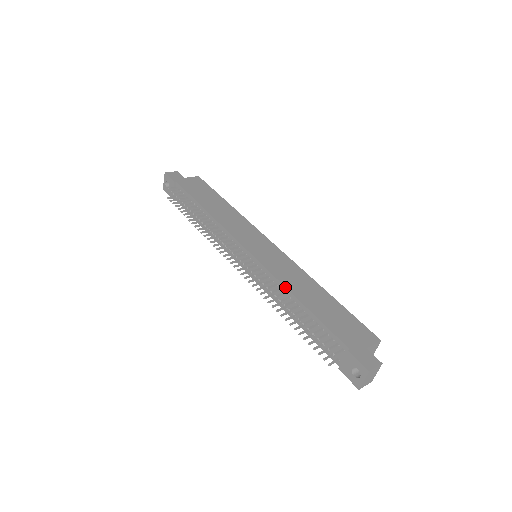
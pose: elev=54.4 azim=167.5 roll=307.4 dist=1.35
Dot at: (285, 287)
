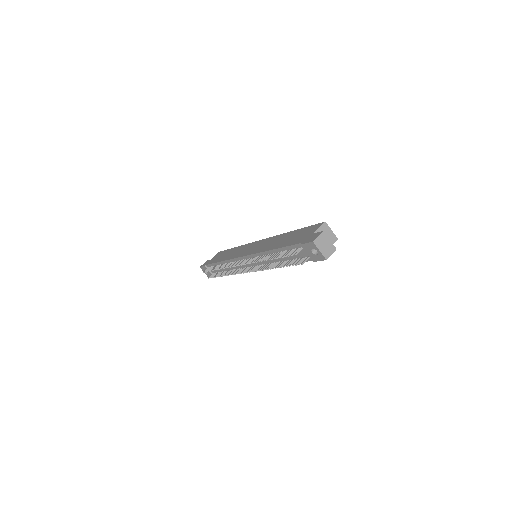
Dot at: (264, 252)
